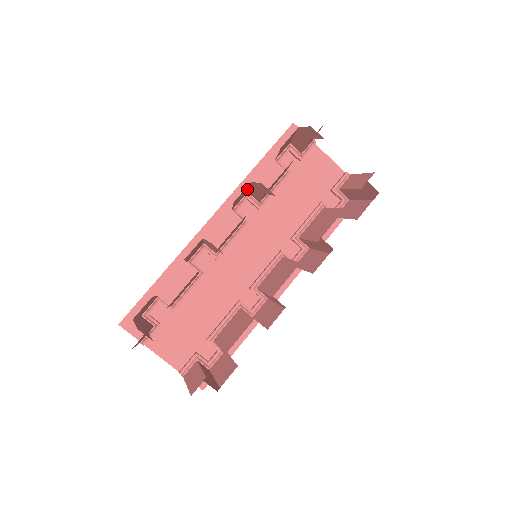
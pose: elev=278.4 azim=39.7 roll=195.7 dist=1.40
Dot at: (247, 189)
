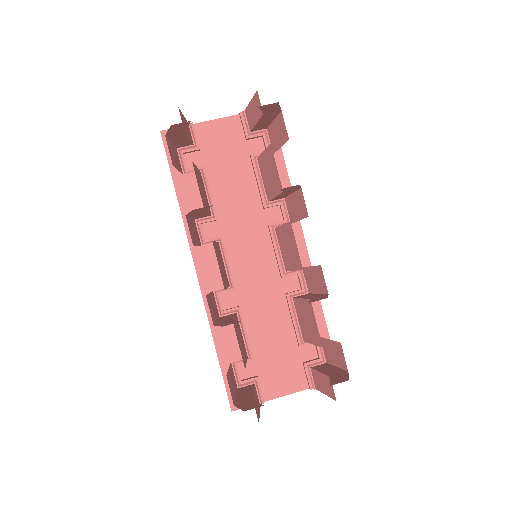
Dot at: (190, 221)
